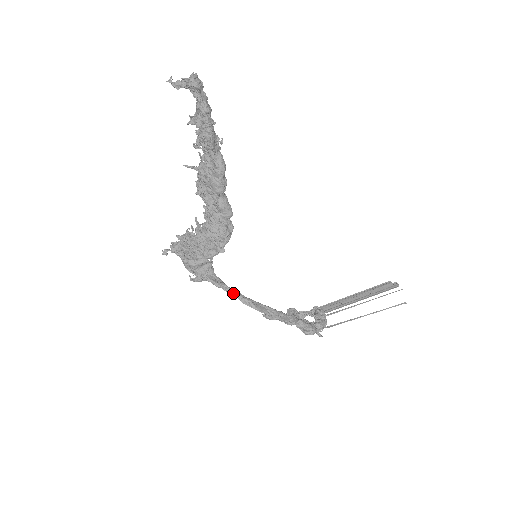
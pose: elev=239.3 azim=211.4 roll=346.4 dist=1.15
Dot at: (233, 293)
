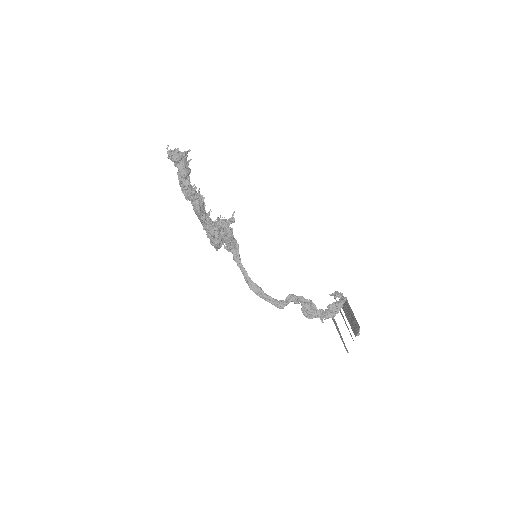
Dot at: (242, 269)
